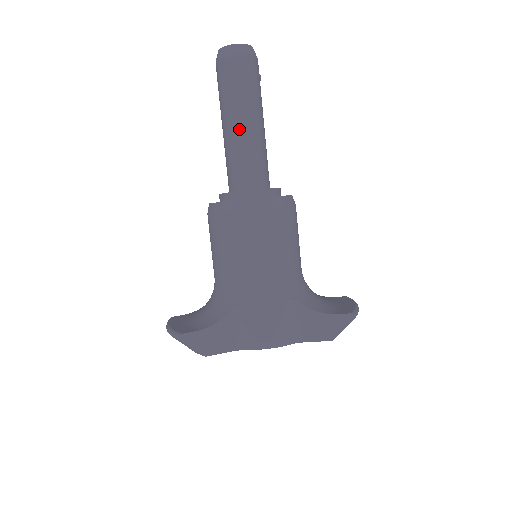
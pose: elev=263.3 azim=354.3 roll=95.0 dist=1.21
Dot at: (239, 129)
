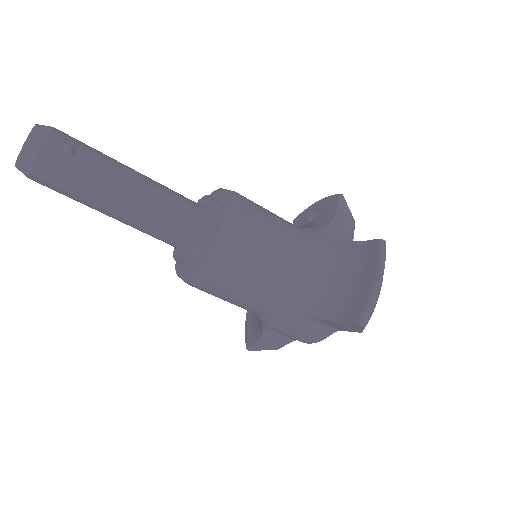
Dot at: (116, 219)
